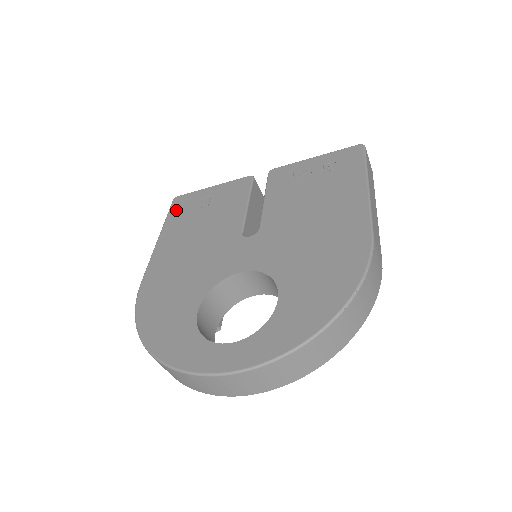
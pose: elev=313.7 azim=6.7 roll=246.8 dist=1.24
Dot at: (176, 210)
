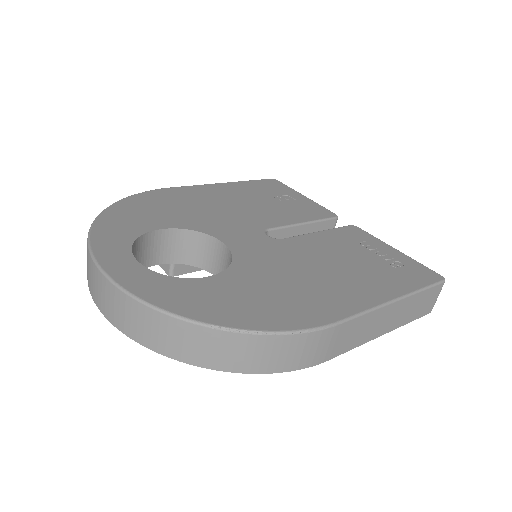
Dot at: (261, 183)
